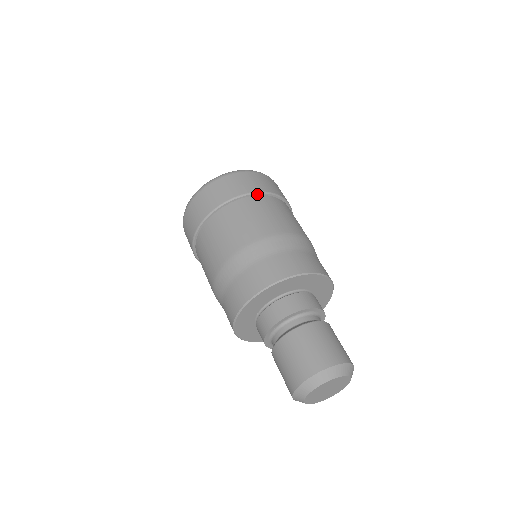
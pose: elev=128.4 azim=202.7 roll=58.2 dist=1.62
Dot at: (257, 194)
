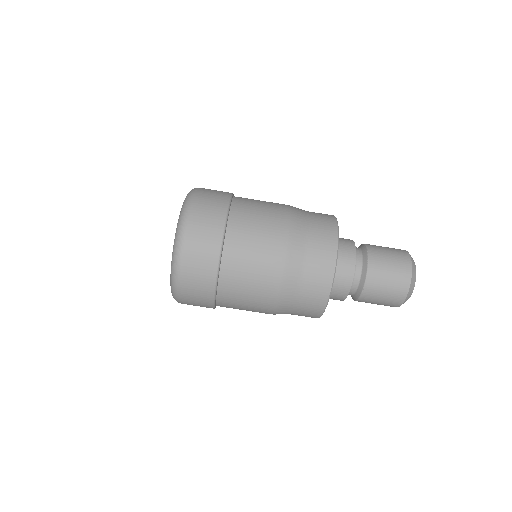
Dot at: (231, 202)
